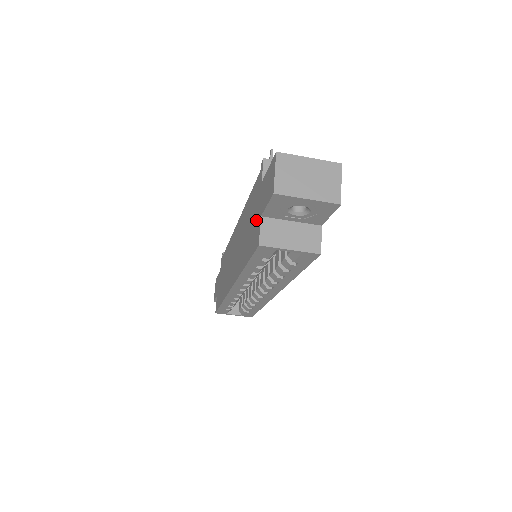
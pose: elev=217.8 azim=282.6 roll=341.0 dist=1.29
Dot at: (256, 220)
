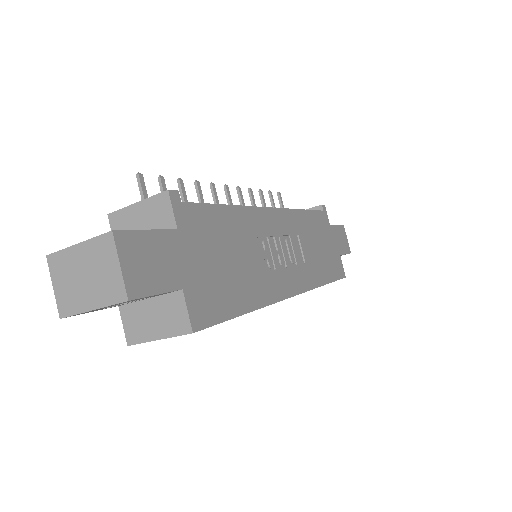
Dot at: occluded
